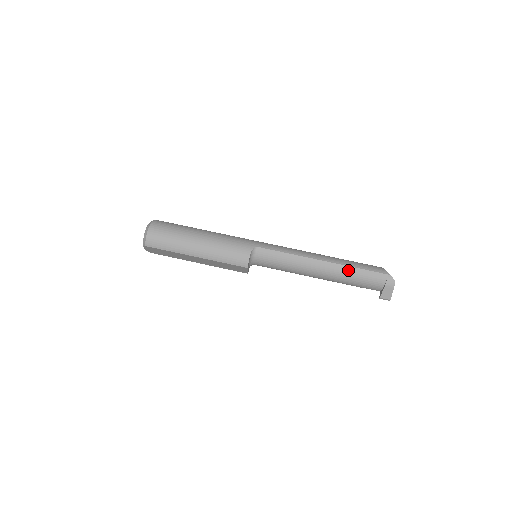
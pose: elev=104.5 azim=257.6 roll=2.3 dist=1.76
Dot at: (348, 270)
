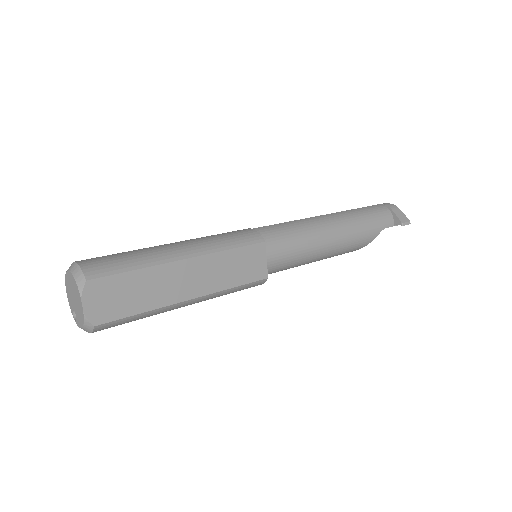
Dot at: (352, 212)
